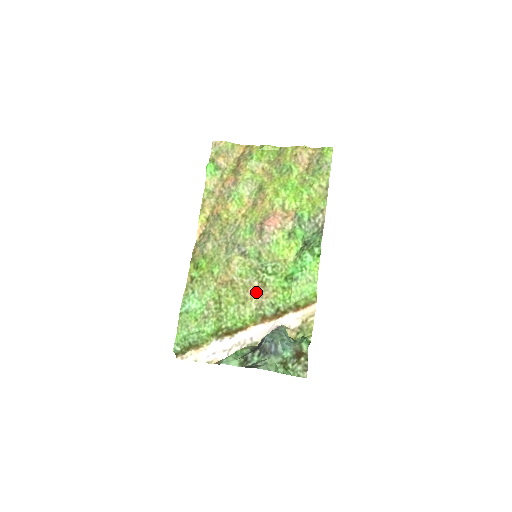
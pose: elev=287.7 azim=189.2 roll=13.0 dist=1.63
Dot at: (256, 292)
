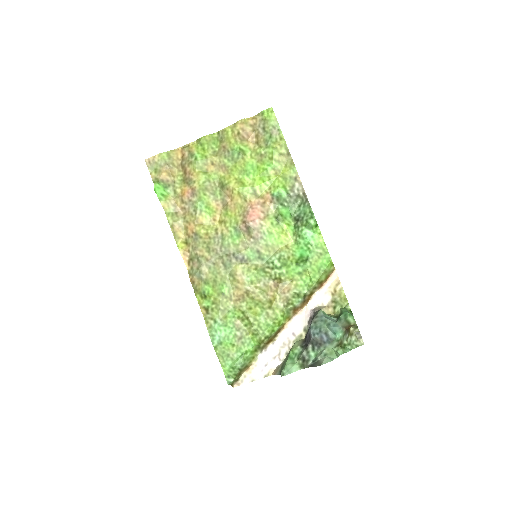
Dot at: (276, 291)
